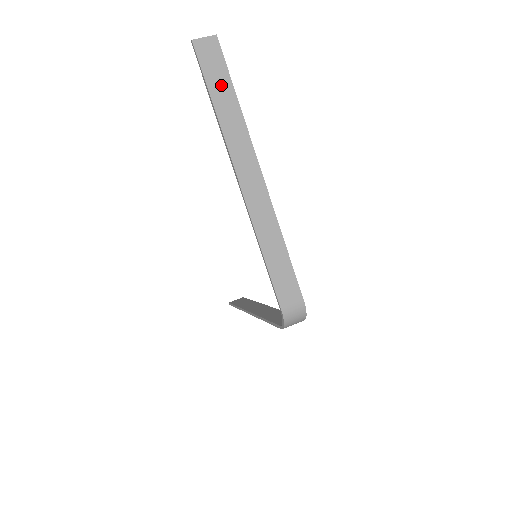
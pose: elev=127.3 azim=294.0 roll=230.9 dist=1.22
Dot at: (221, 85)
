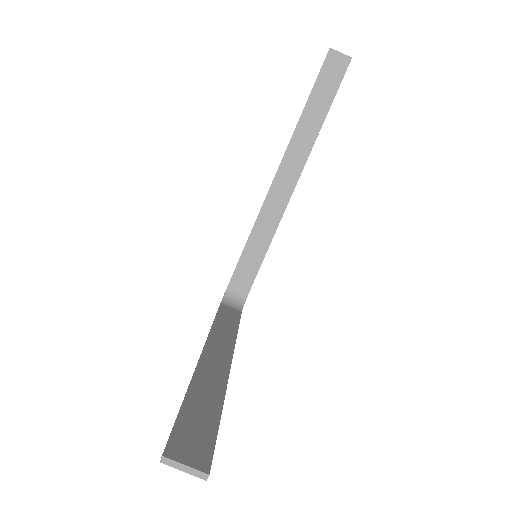
Dot at: (200, 422)
